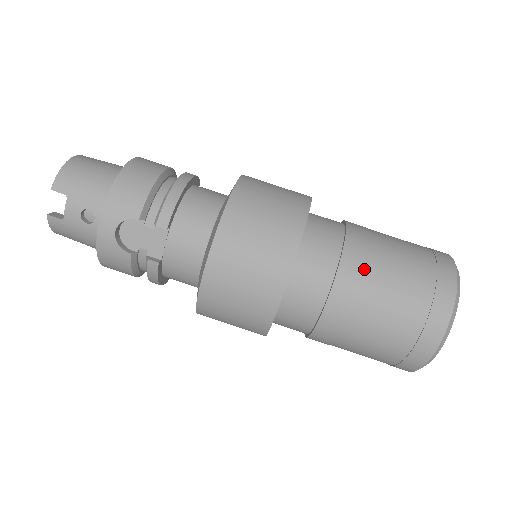
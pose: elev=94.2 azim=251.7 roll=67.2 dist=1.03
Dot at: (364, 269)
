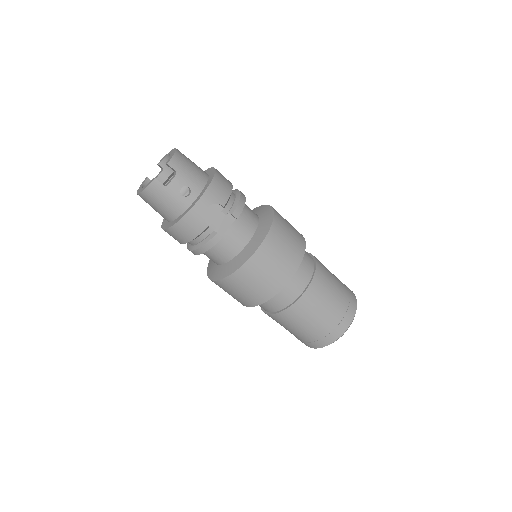
Dot at: (324, 279)
